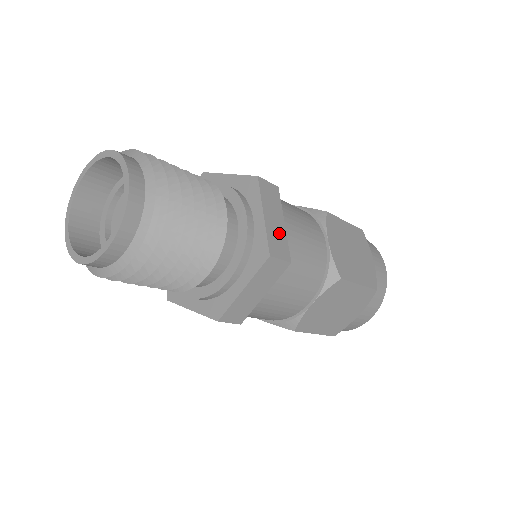
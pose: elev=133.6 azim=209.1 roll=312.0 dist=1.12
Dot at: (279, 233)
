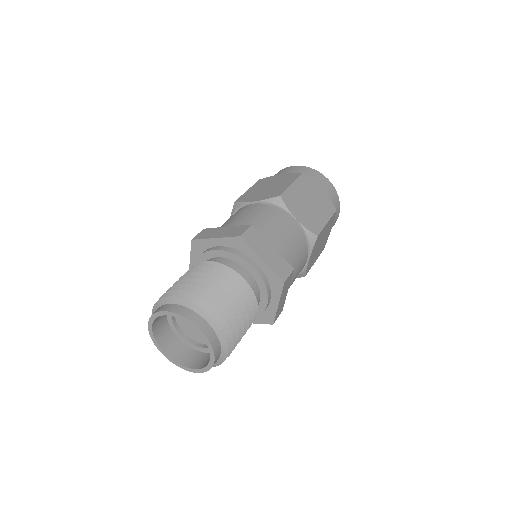
Dot at: (276, 259)
